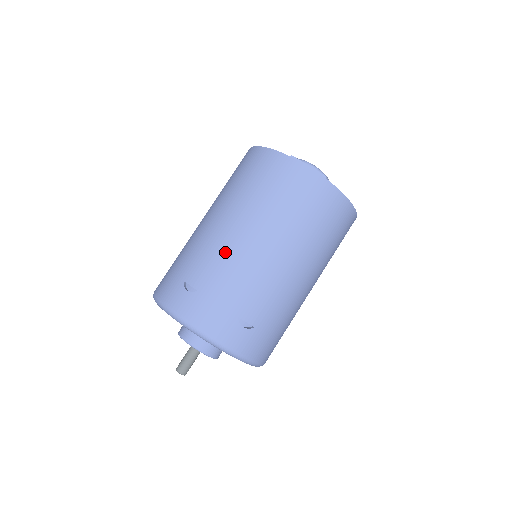
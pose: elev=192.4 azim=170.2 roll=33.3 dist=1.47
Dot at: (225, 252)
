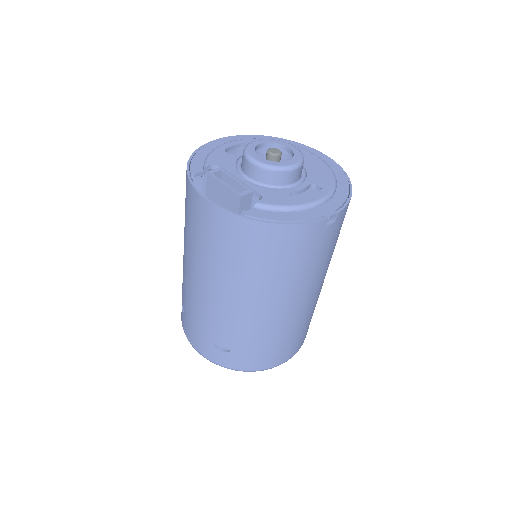
Dot at: (187, 285)
